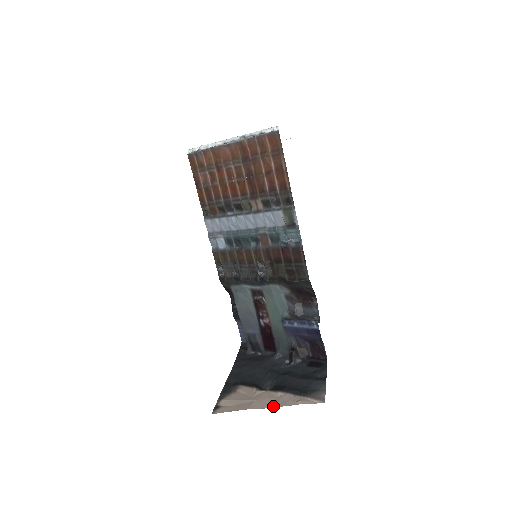
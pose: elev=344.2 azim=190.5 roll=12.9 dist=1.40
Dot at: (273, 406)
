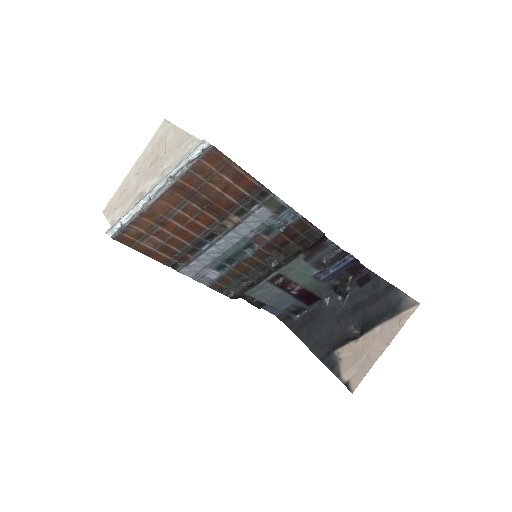
Dot at: (388, 343)
